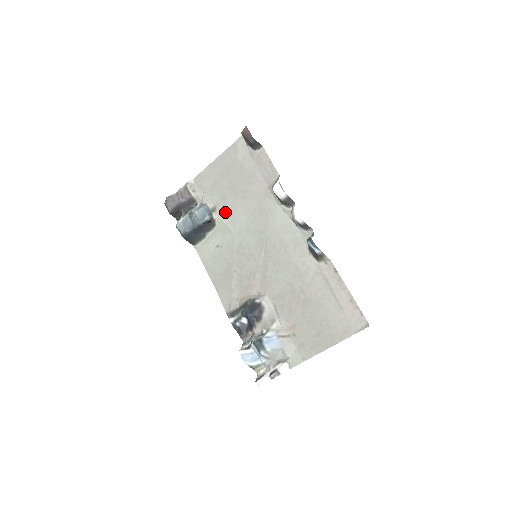
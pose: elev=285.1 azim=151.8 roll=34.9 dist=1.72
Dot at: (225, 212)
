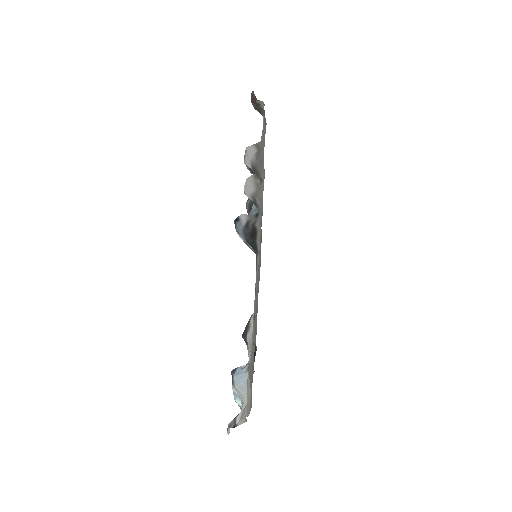
Dot at: occluded
